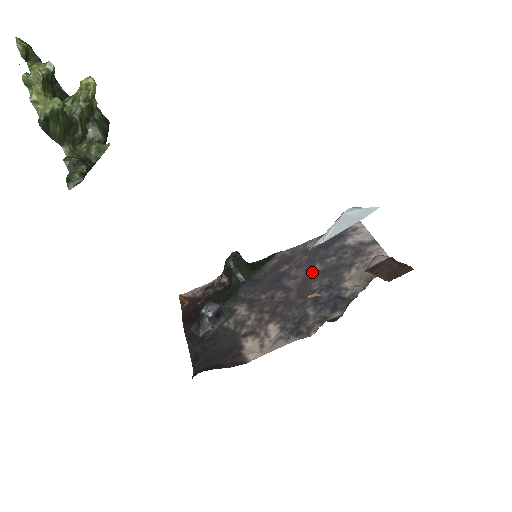
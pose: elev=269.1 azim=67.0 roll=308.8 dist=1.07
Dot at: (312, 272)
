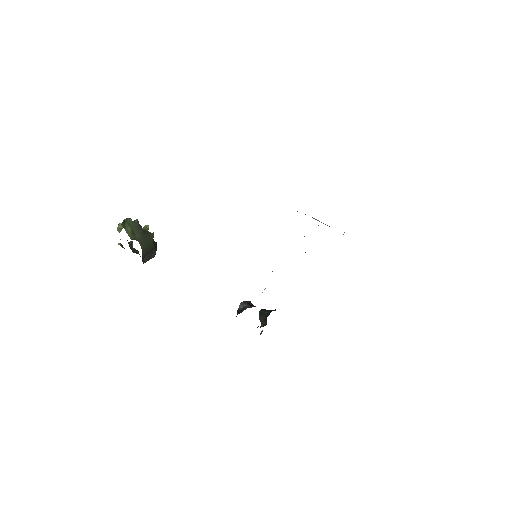
Dot at: occluded
